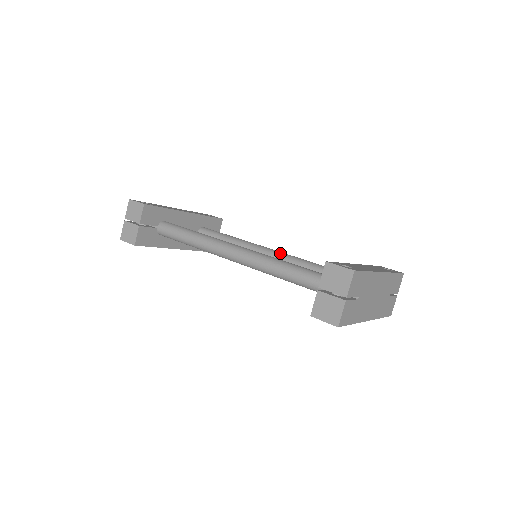
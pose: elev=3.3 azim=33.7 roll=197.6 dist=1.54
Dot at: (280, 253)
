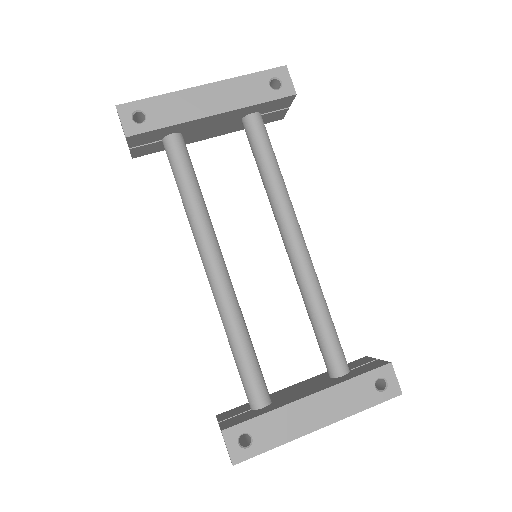
Dot at: (296, 256)
